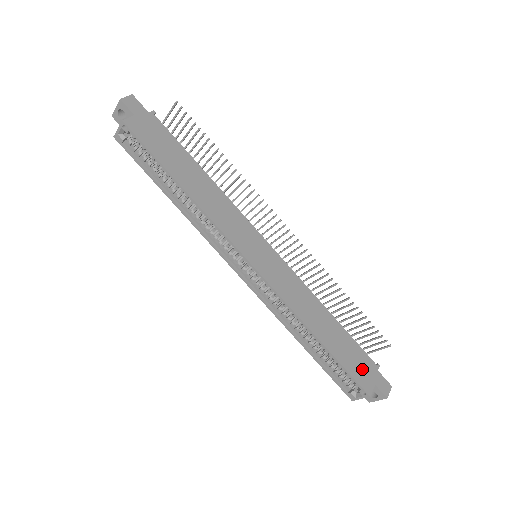
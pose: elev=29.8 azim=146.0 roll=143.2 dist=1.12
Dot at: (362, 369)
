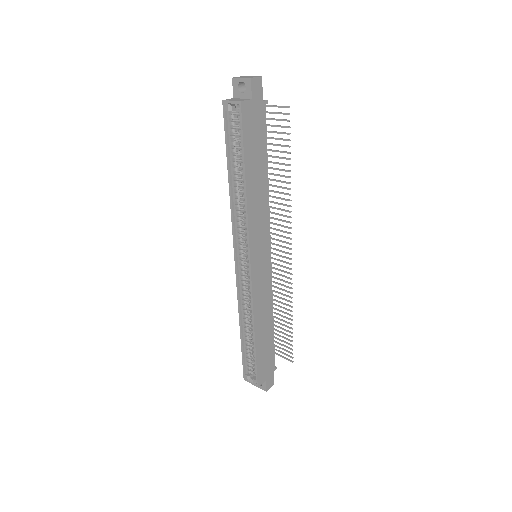
Dot at: (266, 368)
